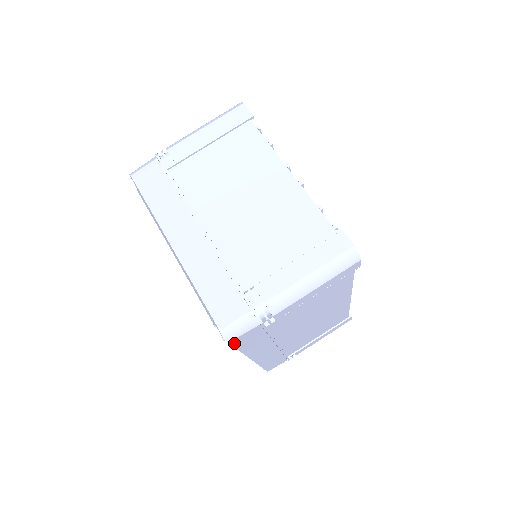
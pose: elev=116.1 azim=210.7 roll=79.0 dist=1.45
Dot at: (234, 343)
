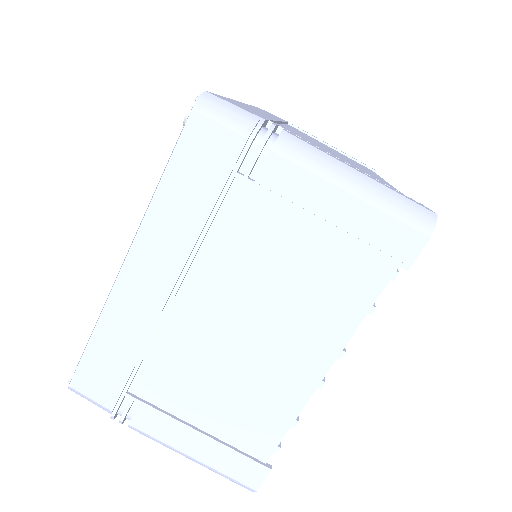
Dot at: occluded
